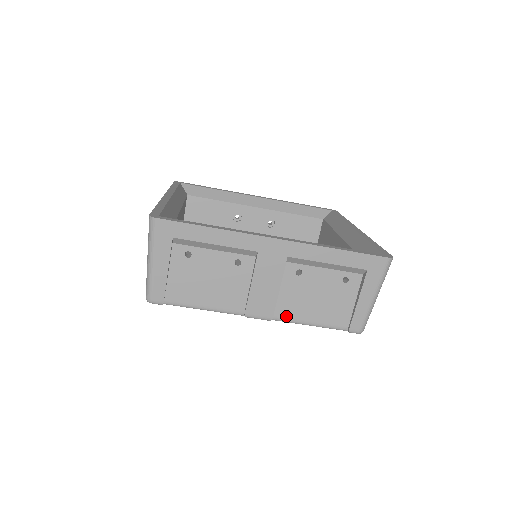
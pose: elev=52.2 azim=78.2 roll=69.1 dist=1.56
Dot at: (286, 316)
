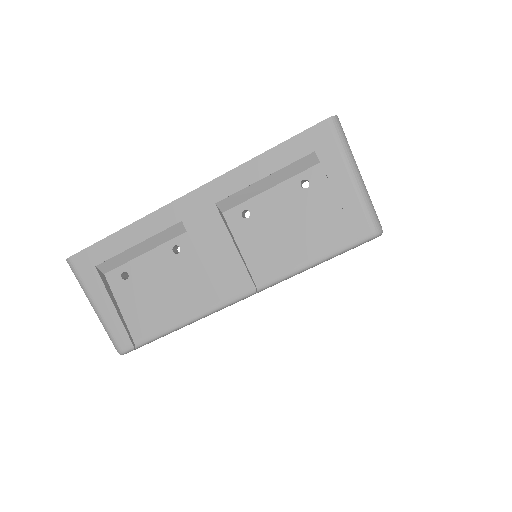
Dot at: (270, 275)
